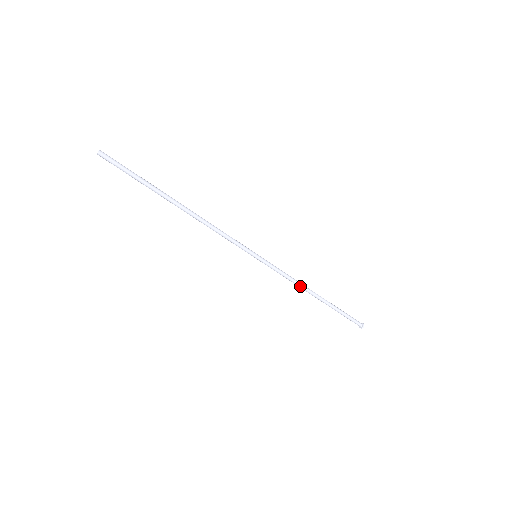
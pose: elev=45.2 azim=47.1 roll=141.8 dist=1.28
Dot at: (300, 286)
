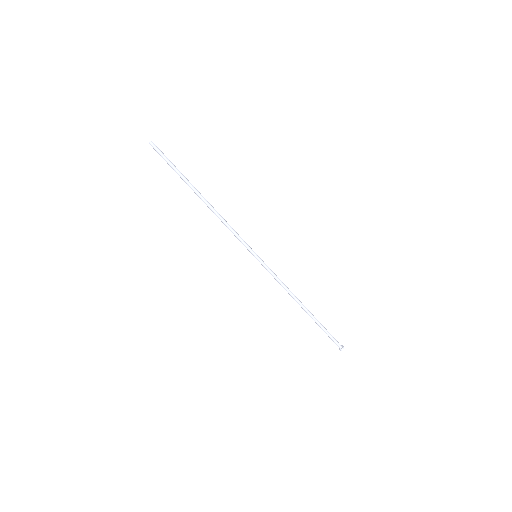
Dot at: (290, 293)
